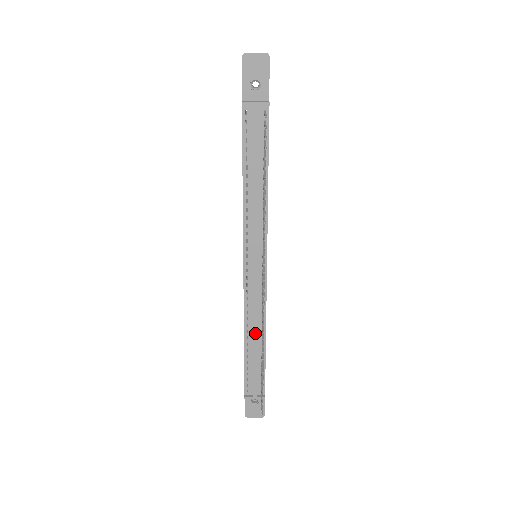
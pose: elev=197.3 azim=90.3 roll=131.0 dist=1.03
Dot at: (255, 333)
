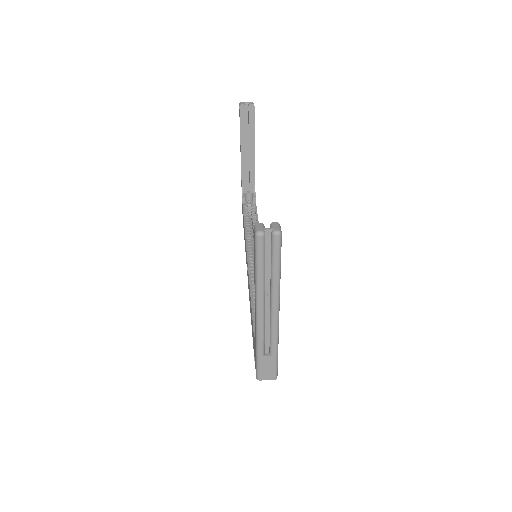
Dot at: occluded
